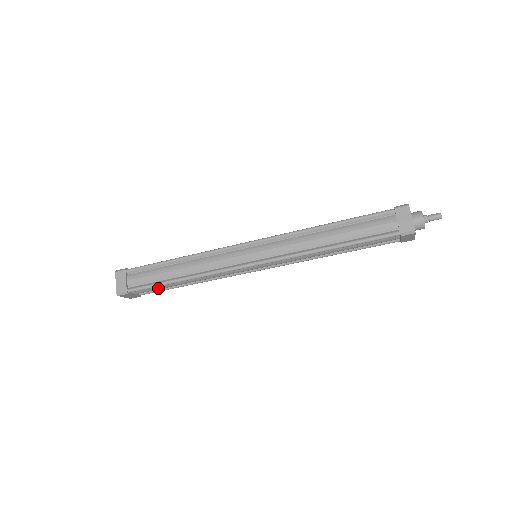
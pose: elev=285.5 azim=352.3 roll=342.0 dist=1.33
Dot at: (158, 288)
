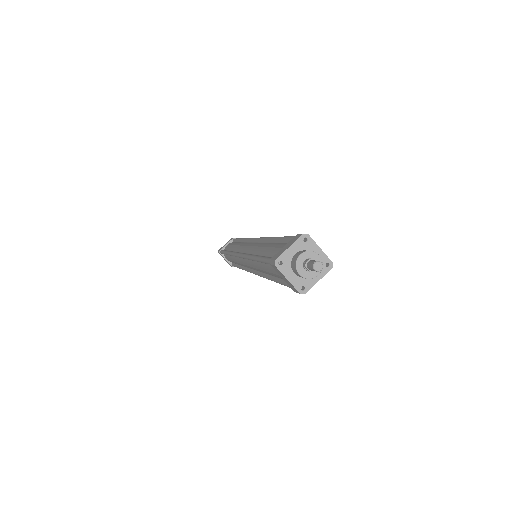
Dot at: occluded
